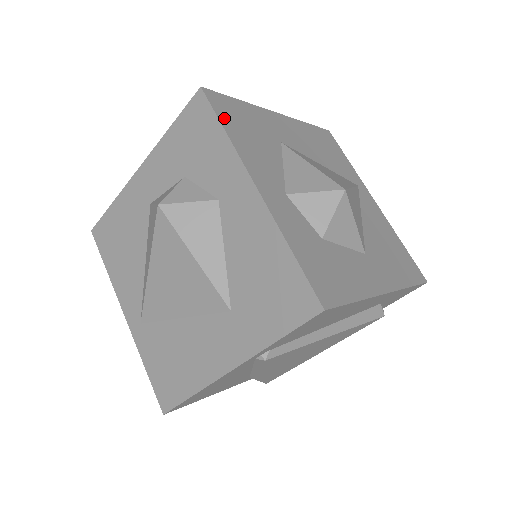
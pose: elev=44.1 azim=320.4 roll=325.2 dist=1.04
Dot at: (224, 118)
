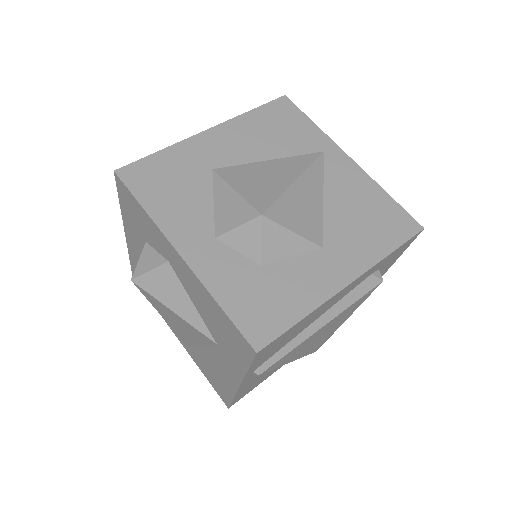
Dot at: (141, 192)
